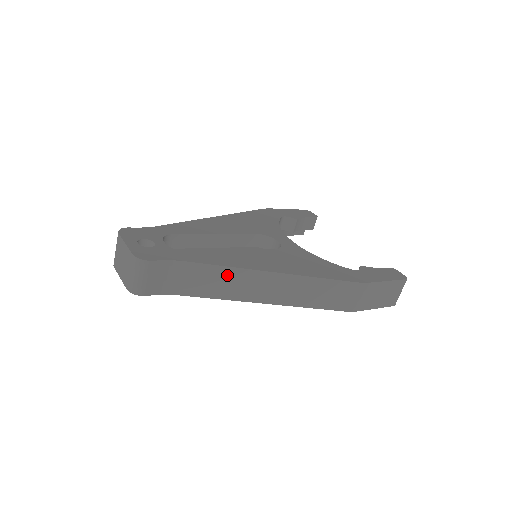
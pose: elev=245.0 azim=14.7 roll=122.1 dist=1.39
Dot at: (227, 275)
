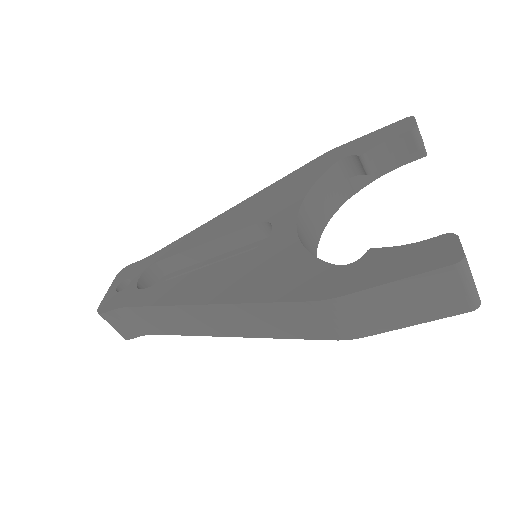
Dot at: (168, 313)
